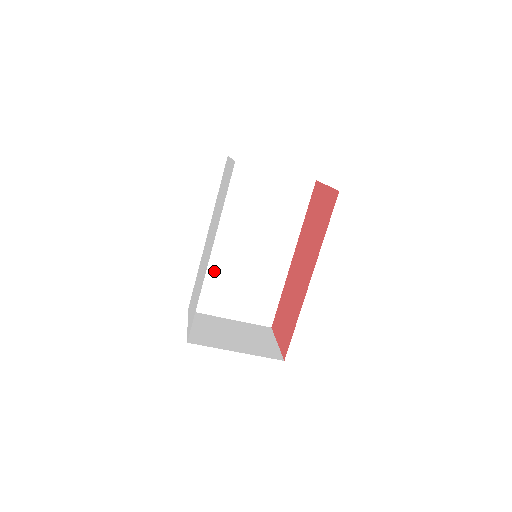
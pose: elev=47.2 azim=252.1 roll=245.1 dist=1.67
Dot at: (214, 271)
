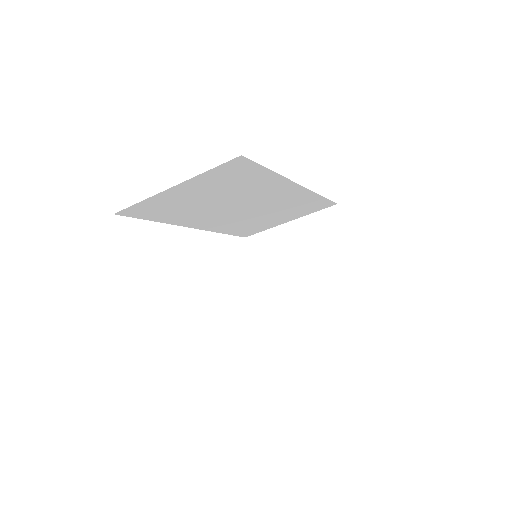
Dot at: (233, 226)
